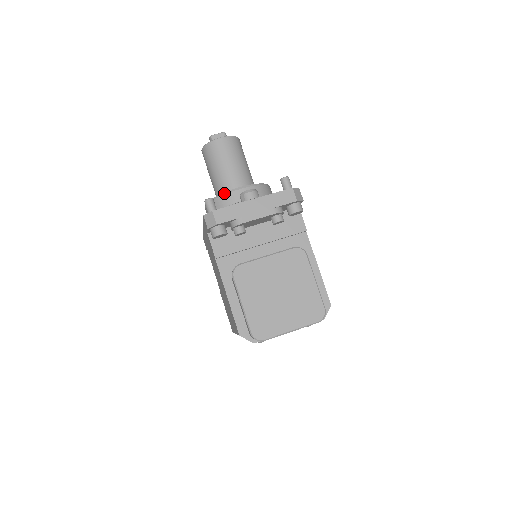
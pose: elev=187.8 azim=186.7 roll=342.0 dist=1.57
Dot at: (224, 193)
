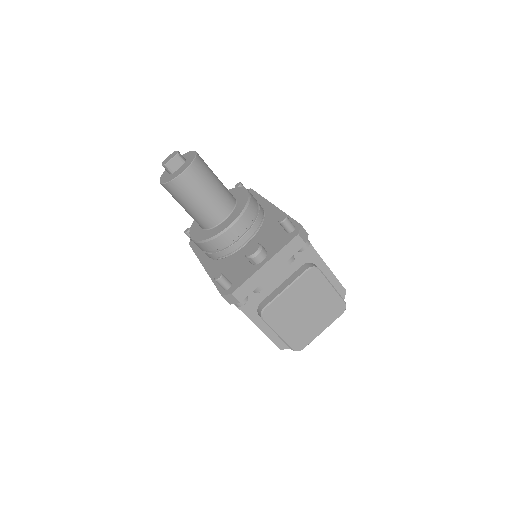
Dot at: (215, 236)
